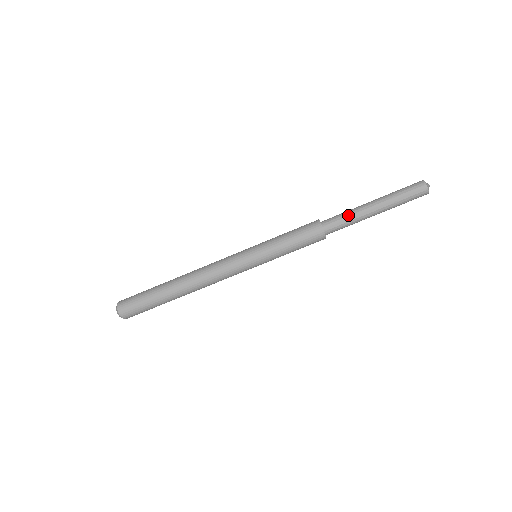
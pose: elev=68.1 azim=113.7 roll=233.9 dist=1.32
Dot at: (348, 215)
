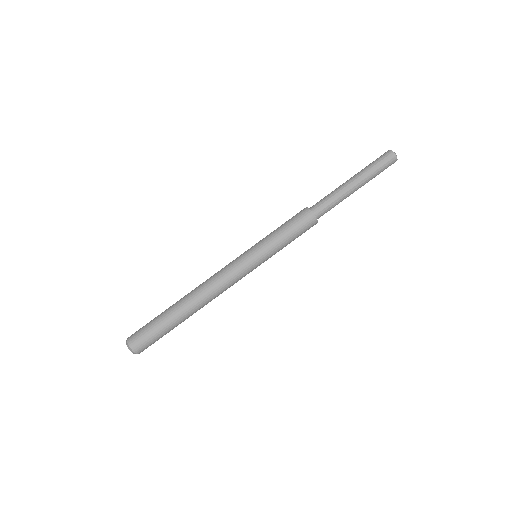
Dot at: (330, 193)
